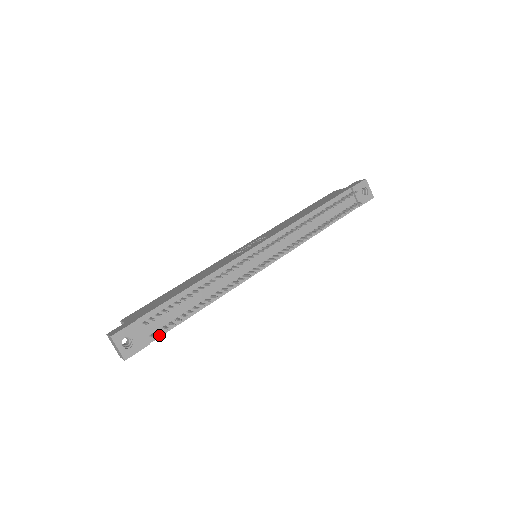
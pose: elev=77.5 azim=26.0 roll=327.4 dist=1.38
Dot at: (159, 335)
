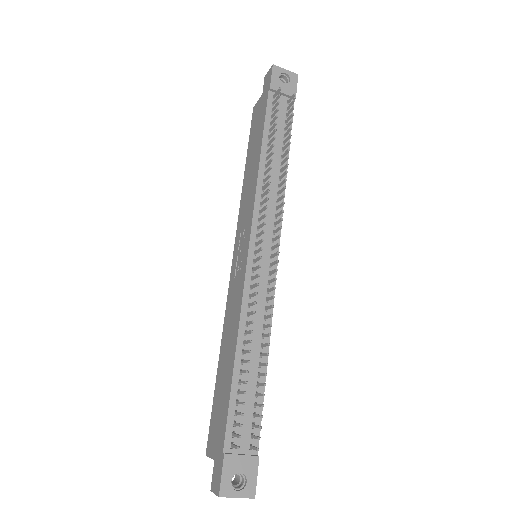
Dot at: occluded
